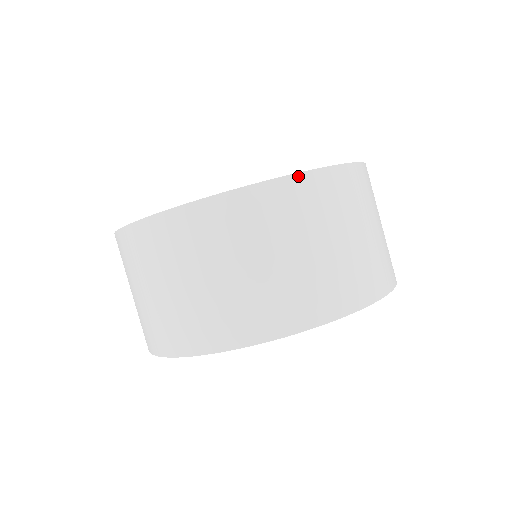
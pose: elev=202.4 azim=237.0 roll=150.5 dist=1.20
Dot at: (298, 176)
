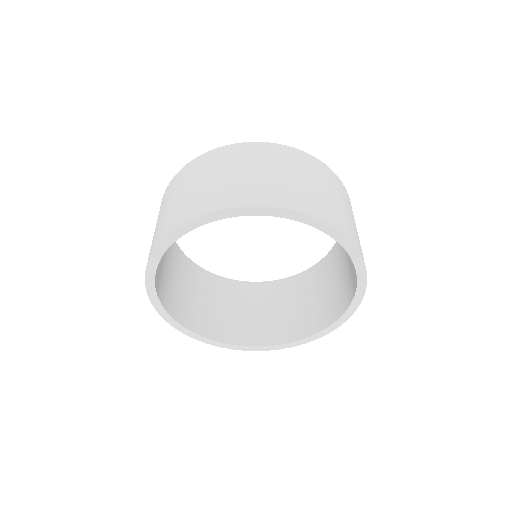
Dot at: (338, 178)
